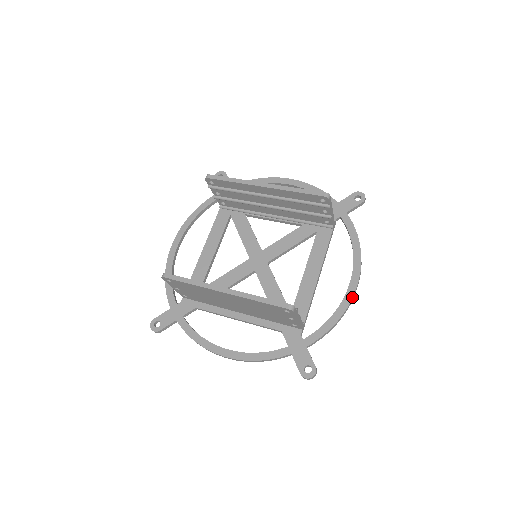
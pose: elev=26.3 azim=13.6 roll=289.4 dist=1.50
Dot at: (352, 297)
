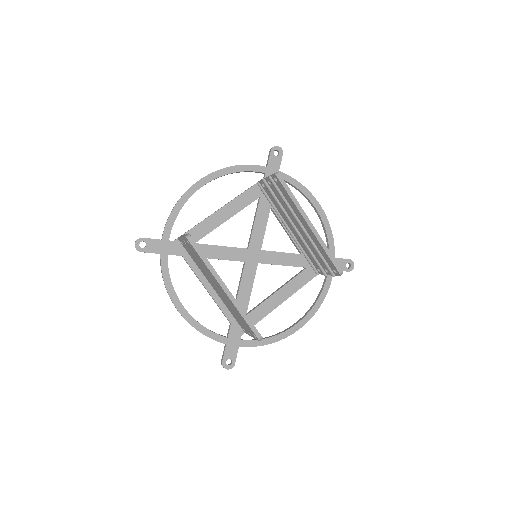
Dot at: (291, 334)
